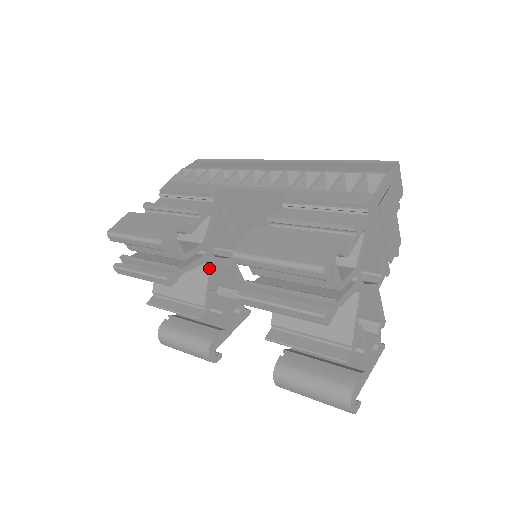
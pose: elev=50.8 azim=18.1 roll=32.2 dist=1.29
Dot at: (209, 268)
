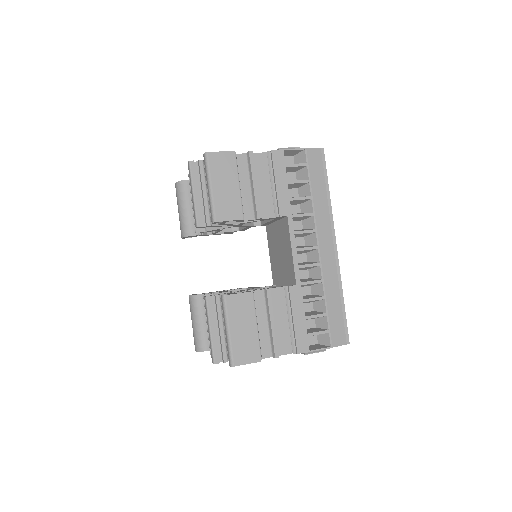
Dot at: (231, 226)
